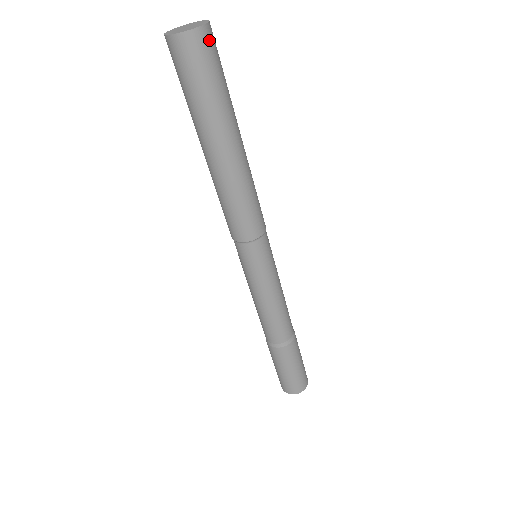
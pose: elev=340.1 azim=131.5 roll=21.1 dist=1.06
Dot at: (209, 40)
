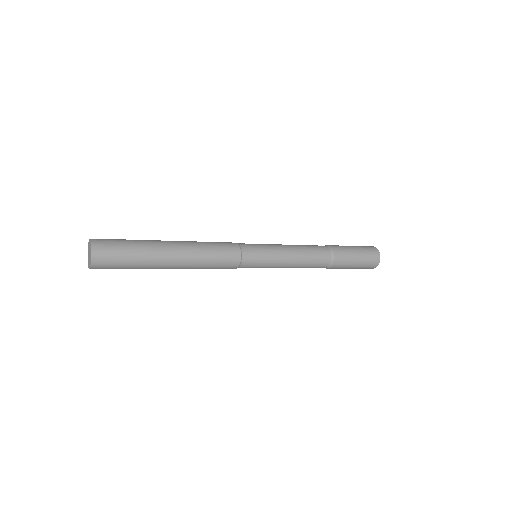
Dot at: (100, 265)
